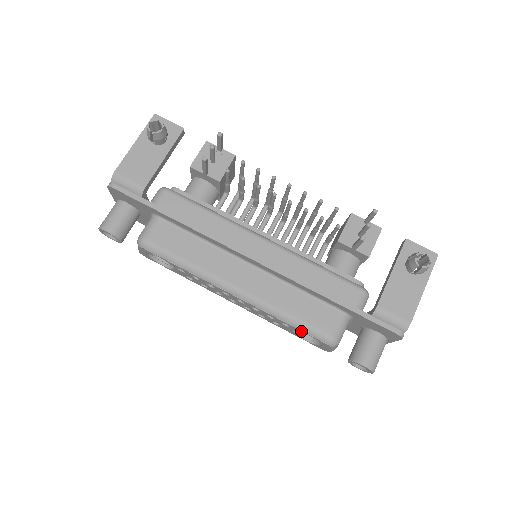
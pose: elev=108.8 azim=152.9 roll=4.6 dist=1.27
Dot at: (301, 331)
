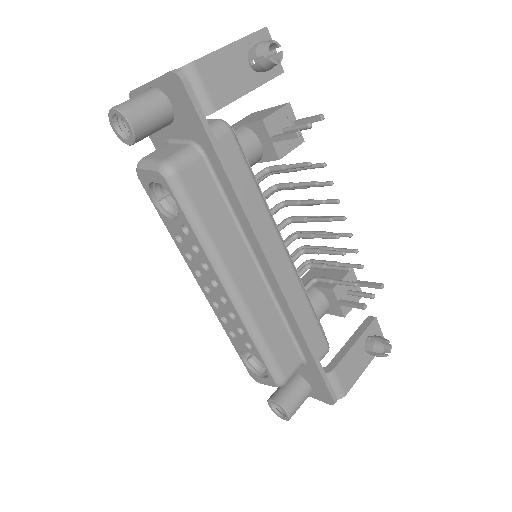
Dot at: (262, 361)
